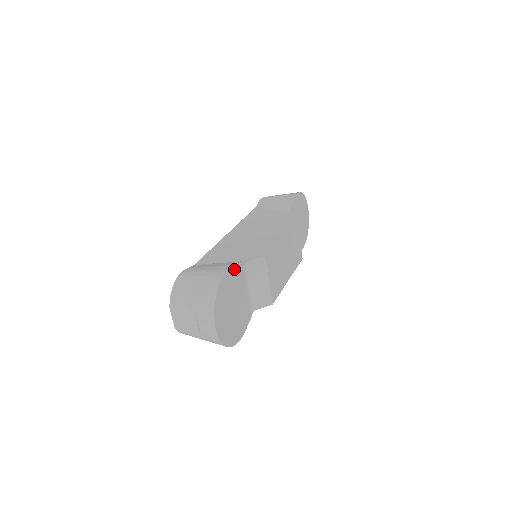
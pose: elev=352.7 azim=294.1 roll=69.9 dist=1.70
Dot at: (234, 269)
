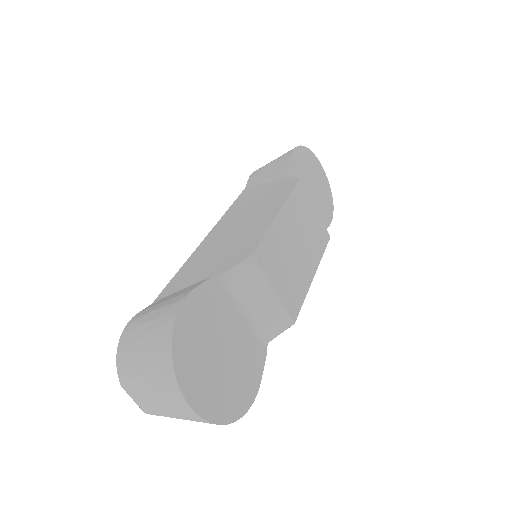
Dot at: (201, 293)
